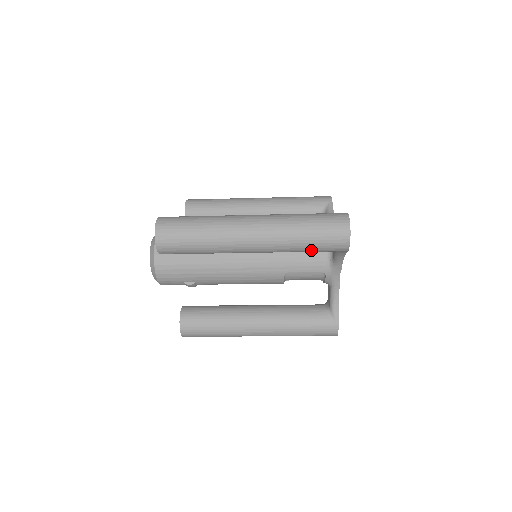
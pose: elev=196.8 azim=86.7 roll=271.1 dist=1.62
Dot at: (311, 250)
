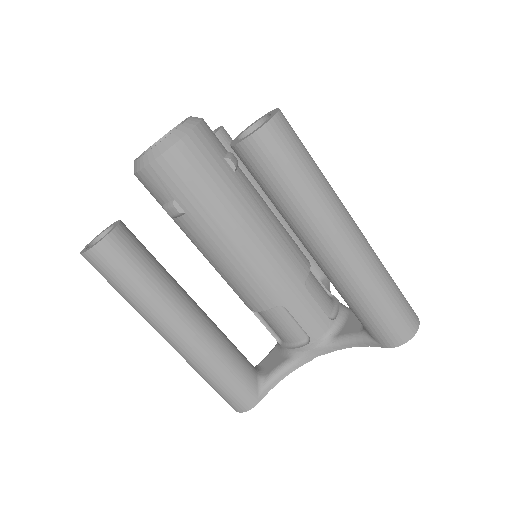
Dot at: (366, 314)
